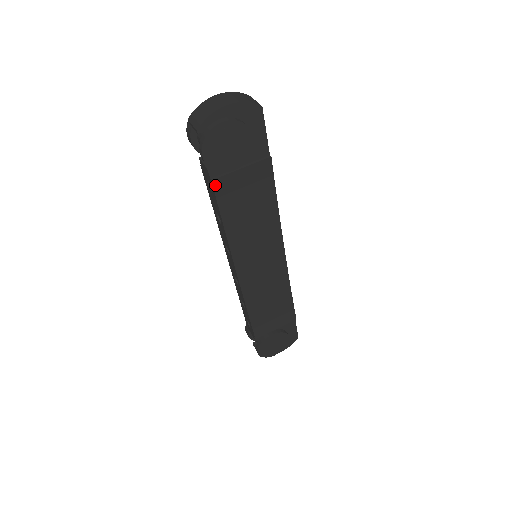
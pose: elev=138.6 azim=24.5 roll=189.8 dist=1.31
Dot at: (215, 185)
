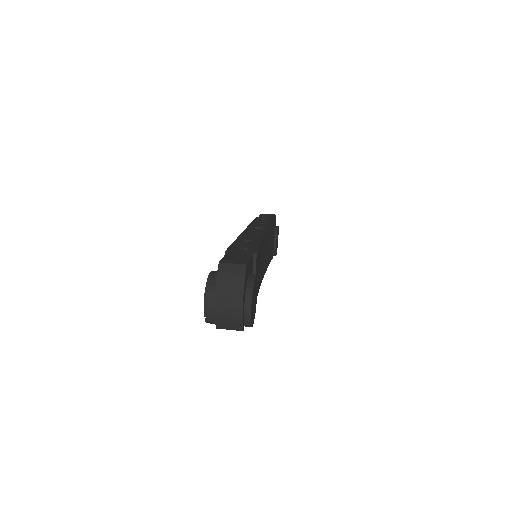
Dot at: occluded
